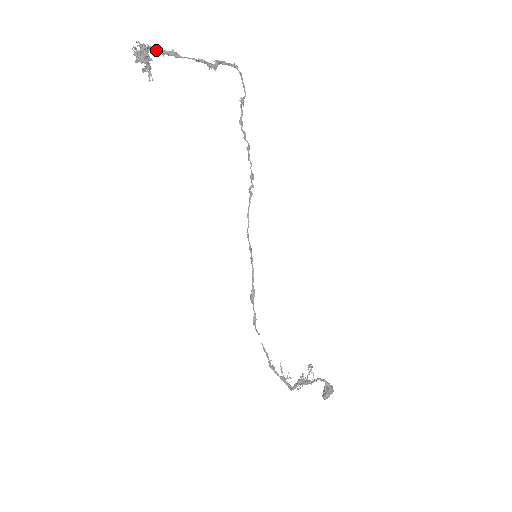
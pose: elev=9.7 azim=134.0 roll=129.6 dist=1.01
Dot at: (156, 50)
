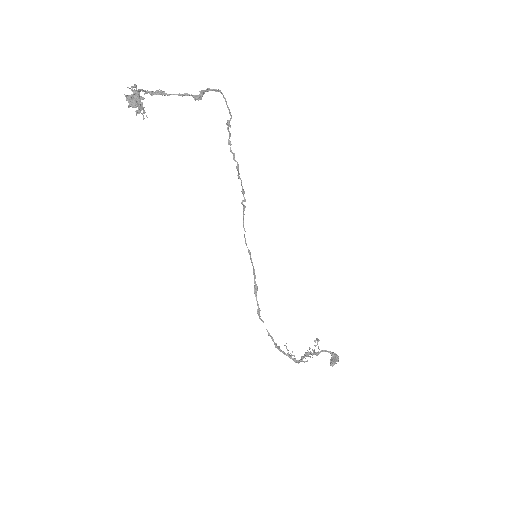
Dot at: (145, 92)
